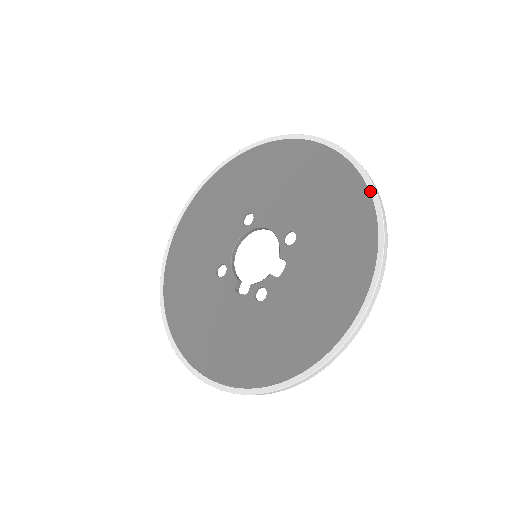
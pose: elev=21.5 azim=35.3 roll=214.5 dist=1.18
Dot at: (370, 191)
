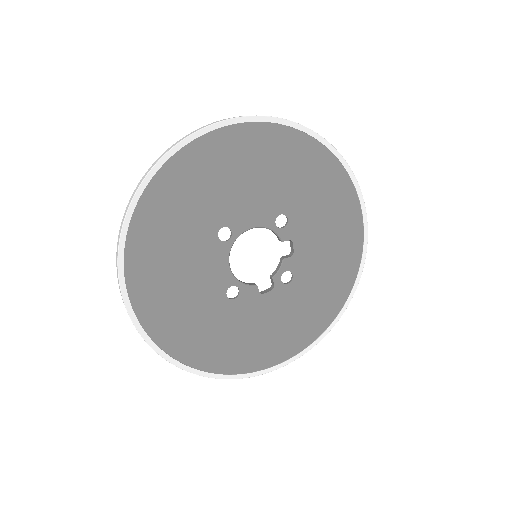
Dot at: (325, 145)
